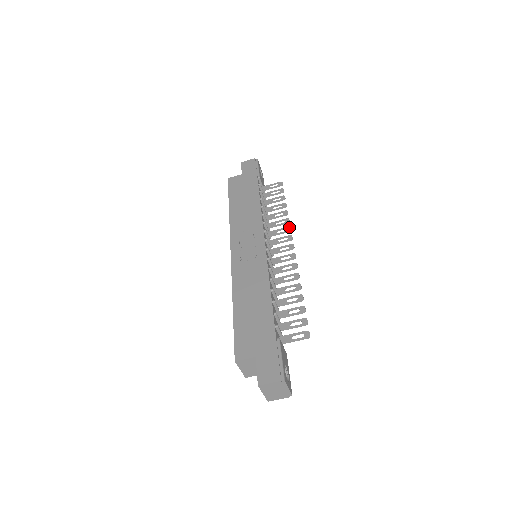
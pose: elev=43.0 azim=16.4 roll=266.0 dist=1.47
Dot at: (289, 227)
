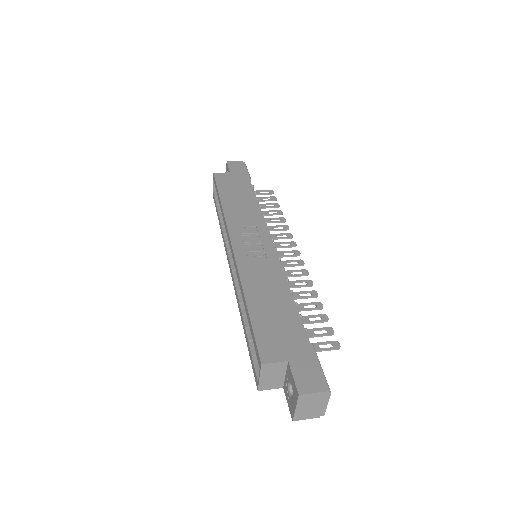
Dot at: (290, 233)
